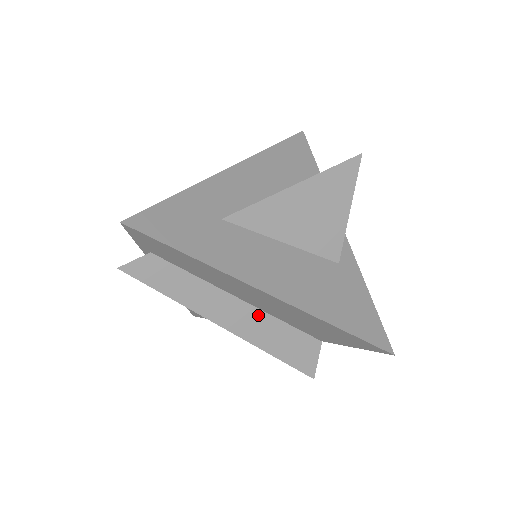
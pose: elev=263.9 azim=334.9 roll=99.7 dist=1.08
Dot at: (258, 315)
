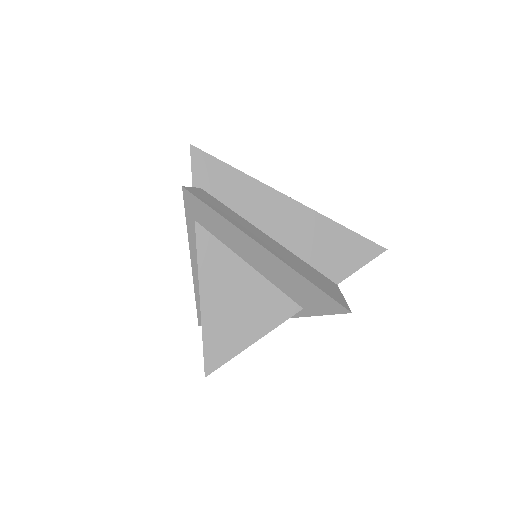
Dot at: (284, 250)
